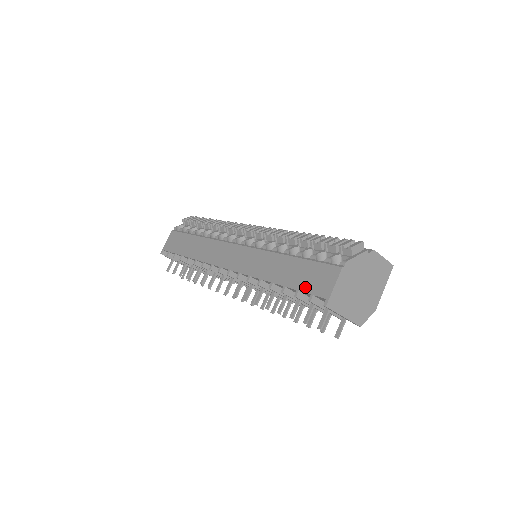
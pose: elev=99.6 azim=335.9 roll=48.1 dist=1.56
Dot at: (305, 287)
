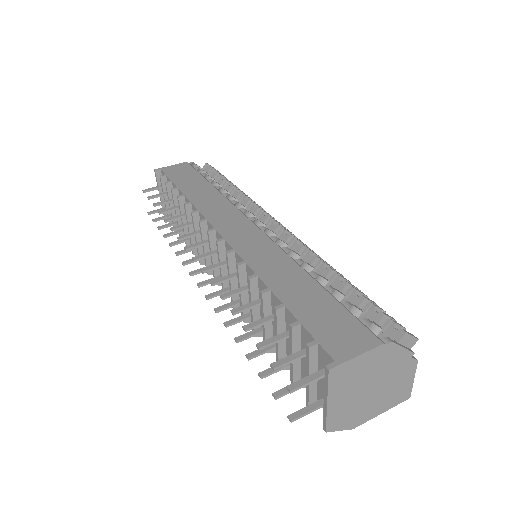
Dot at: (314, 326)
